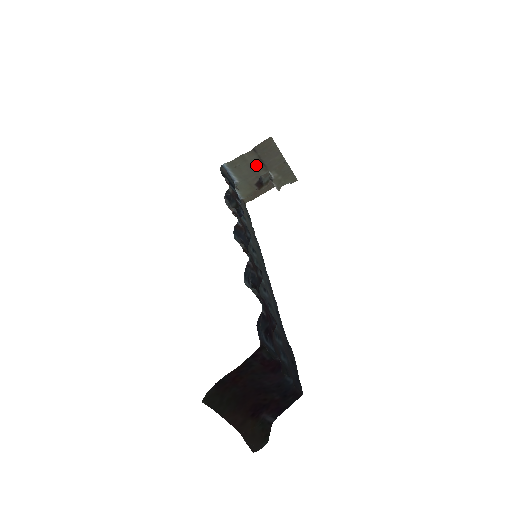
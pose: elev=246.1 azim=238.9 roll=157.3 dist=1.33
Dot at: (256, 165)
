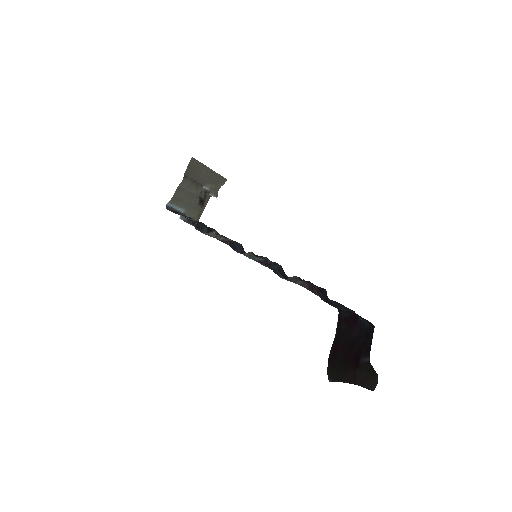
Dot at: (192, 188)
